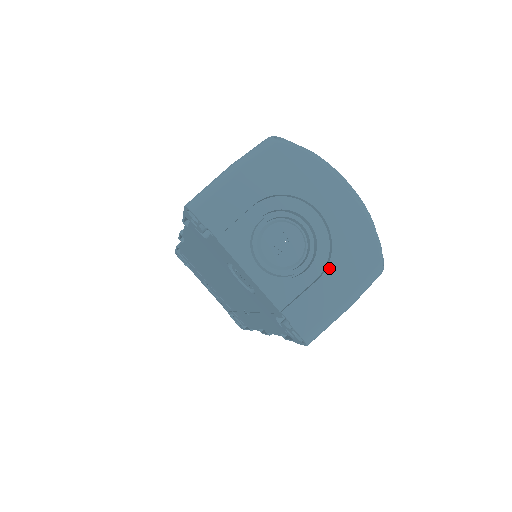
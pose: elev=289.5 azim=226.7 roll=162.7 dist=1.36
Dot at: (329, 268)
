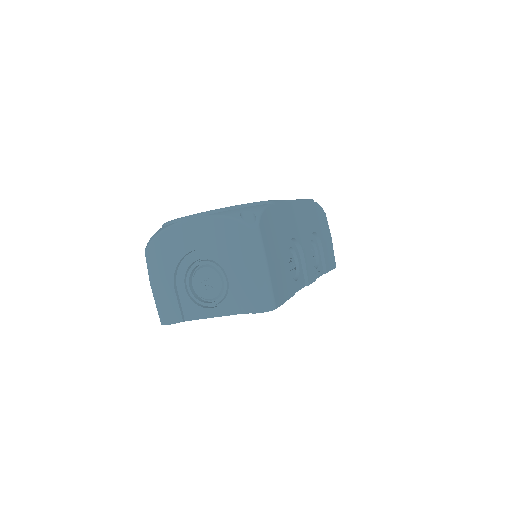
Dot at: (232, 267)
